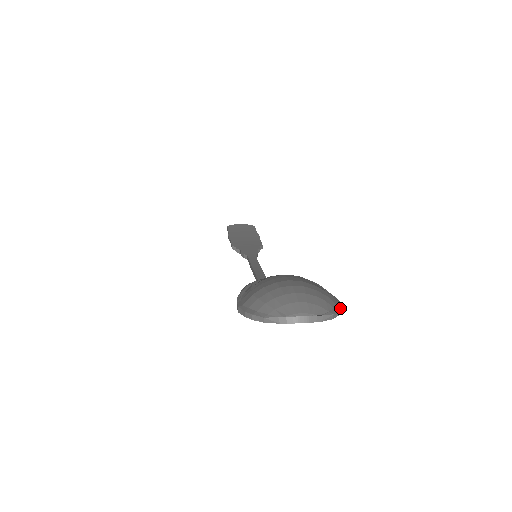
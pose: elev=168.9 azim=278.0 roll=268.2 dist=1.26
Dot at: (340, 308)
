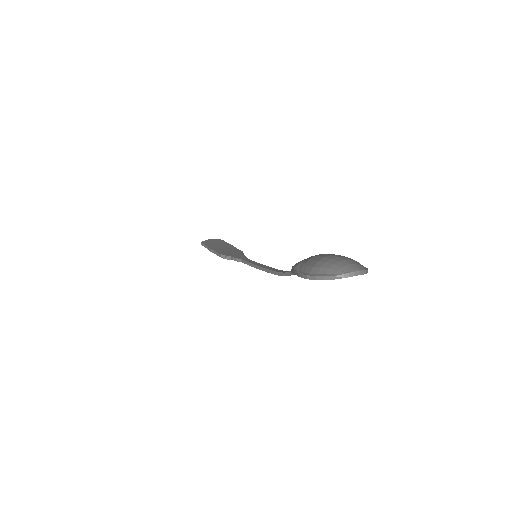
Dot at: occluded
